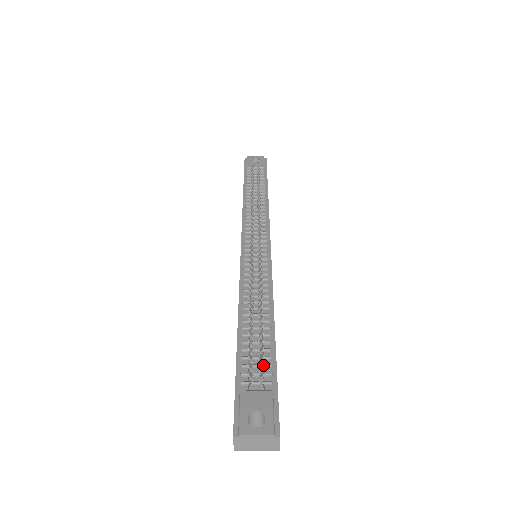
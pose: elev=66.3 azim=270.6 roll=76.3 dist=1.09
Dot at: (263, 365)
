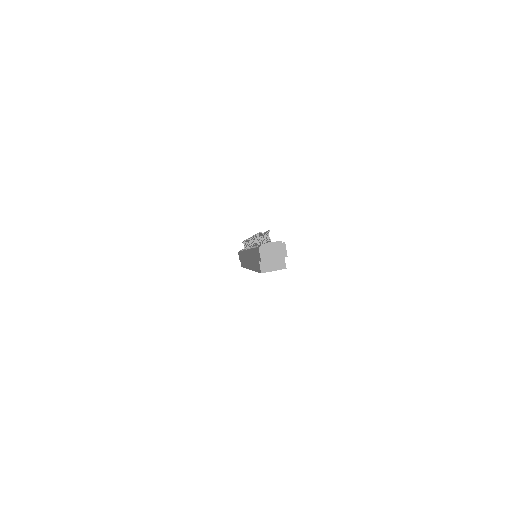
Dot at: (268, 230)
